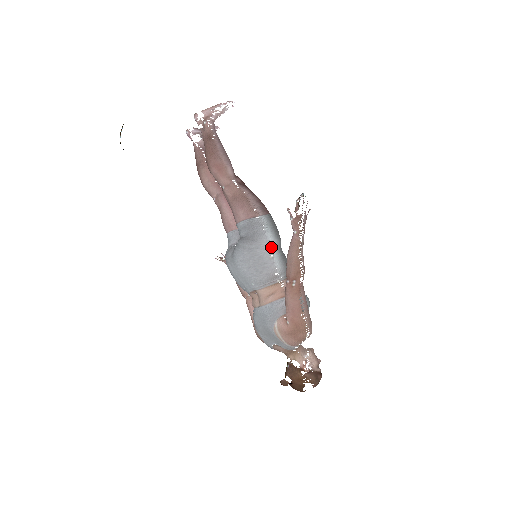
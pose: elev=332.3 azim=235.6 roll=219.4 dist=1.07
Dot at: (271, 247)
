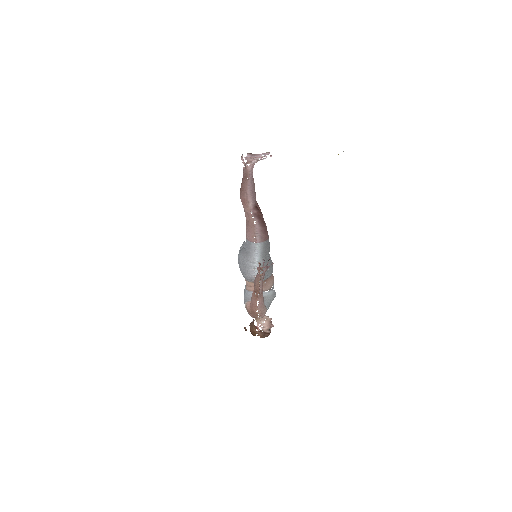
Dot at: (255, 264)
